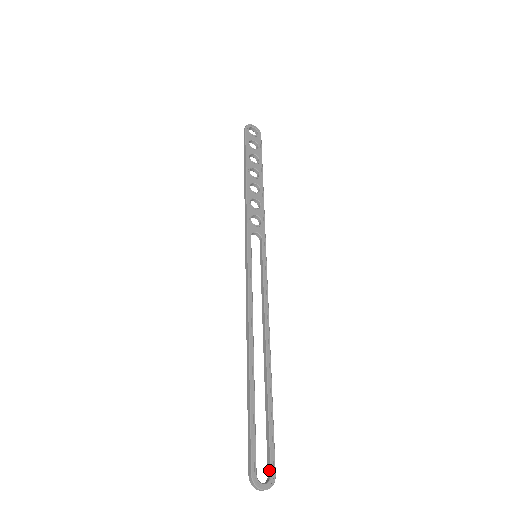
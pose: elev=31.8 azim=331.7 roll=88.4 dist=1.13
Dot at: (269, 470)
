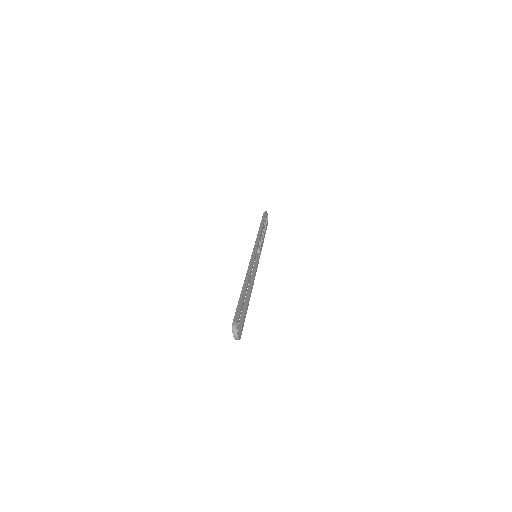
Dot at: (239, 332)
